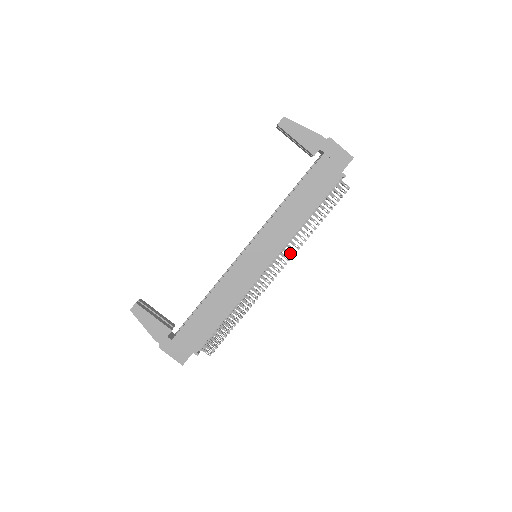
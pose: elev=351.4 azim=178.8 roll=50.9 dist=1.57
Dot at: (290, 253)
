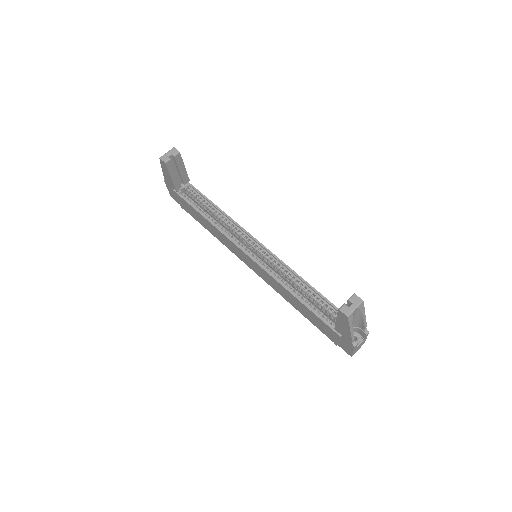
Dot at: occluded
